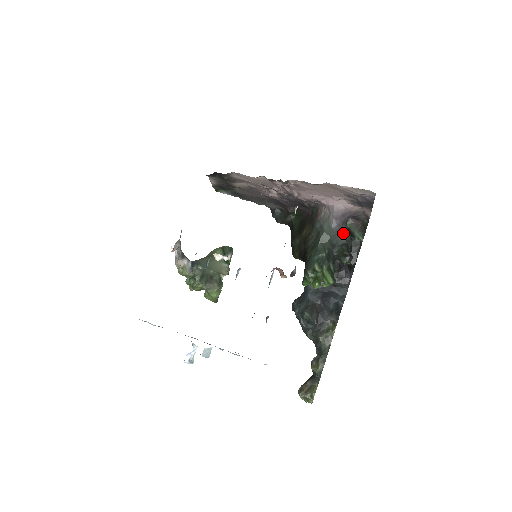
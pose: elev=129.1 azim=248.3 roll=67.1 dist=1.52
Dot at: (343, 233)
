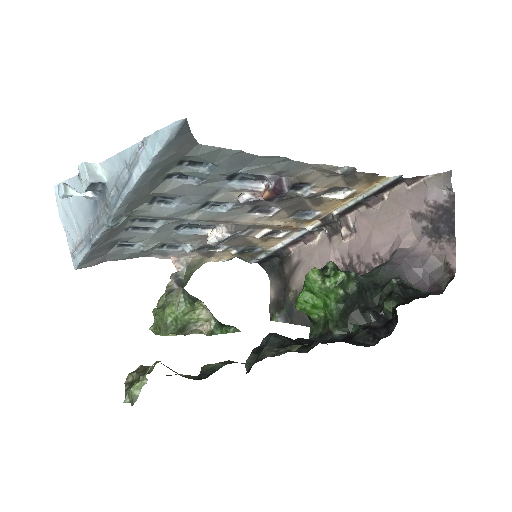
Dot at: (401, 278)
